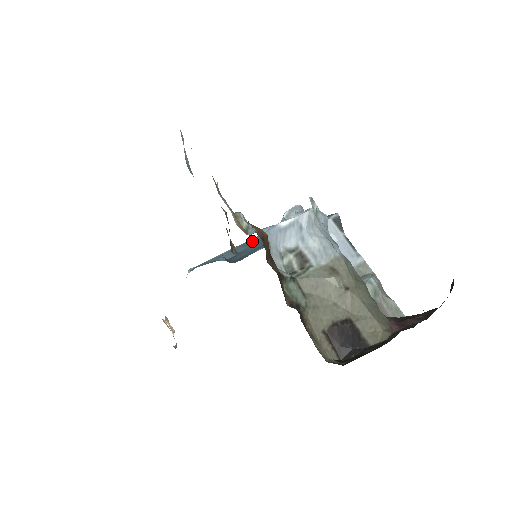
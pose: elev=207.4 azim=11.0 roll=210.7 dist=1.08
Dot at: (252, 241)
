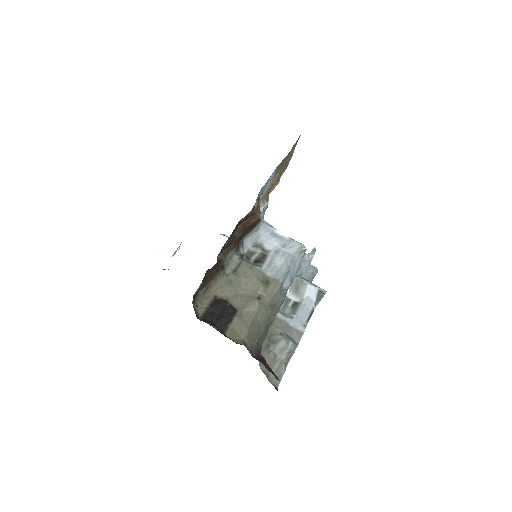
Dot at: occluded
